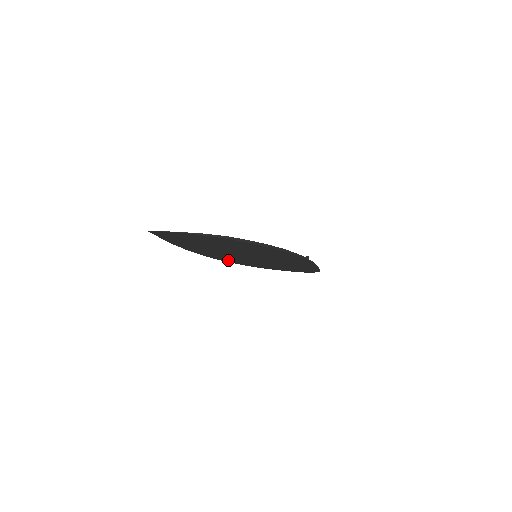
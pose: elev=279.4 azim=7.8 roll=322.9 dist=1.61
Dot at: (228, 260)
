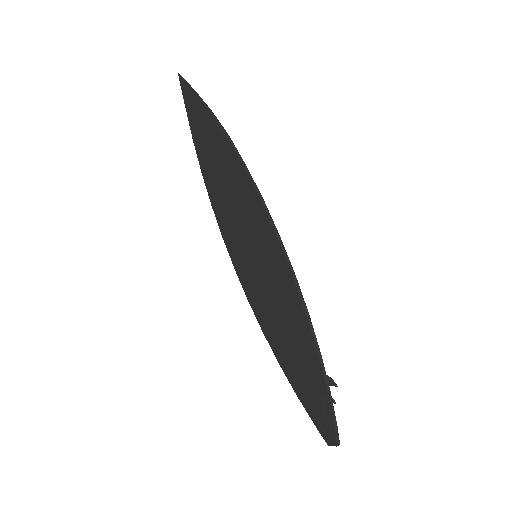
Dot at: (233, 255)
